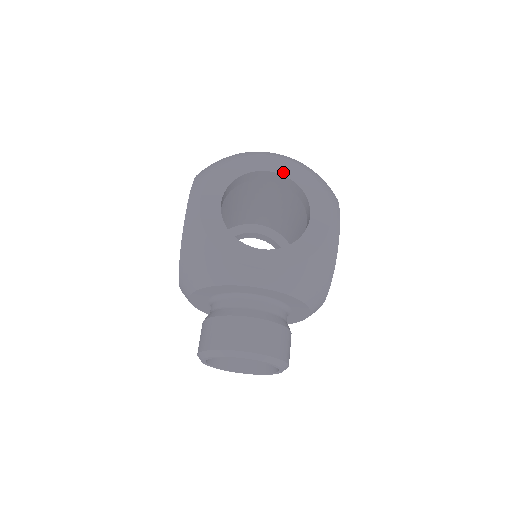
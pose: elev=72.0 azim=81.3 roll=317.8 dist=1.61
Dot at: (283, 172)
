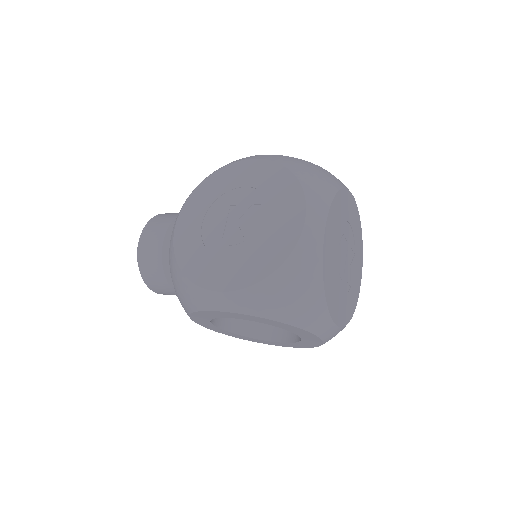
Dot at: (305, 340)
